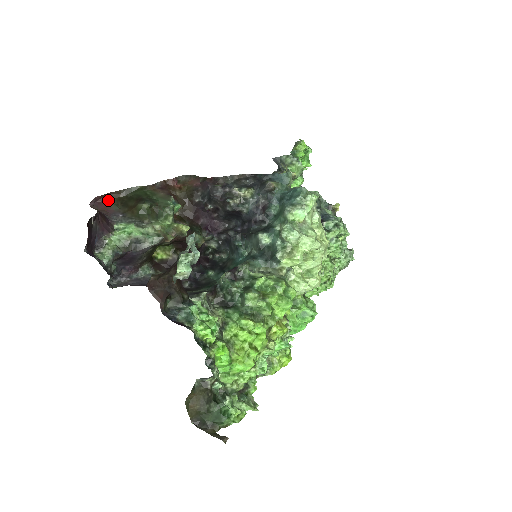
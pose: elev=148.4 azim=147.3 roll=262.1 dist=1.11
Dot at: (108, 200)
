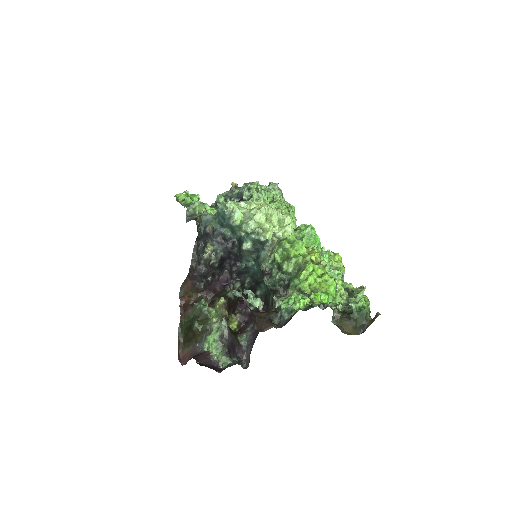
Dot at: (183, 352)
